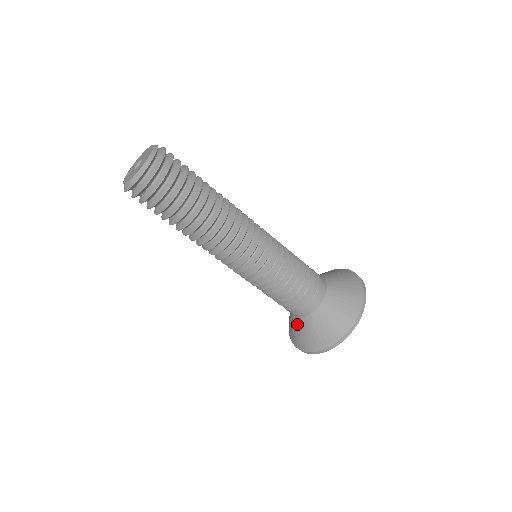
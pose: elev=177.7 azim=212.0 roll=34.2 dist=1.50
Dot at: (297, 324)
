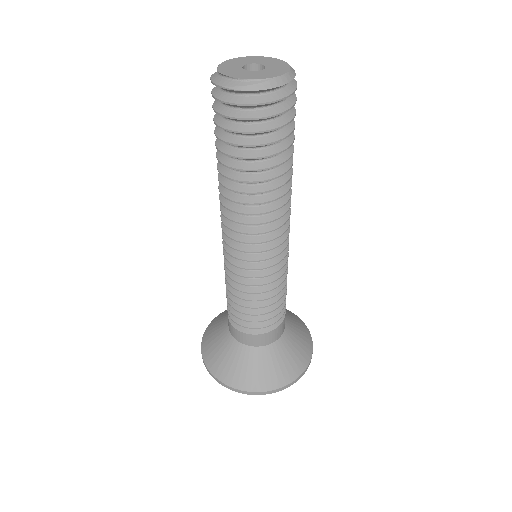
Dot at: (250, 356)
